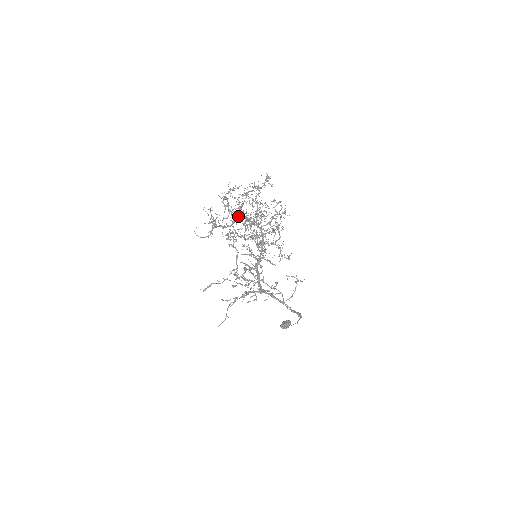
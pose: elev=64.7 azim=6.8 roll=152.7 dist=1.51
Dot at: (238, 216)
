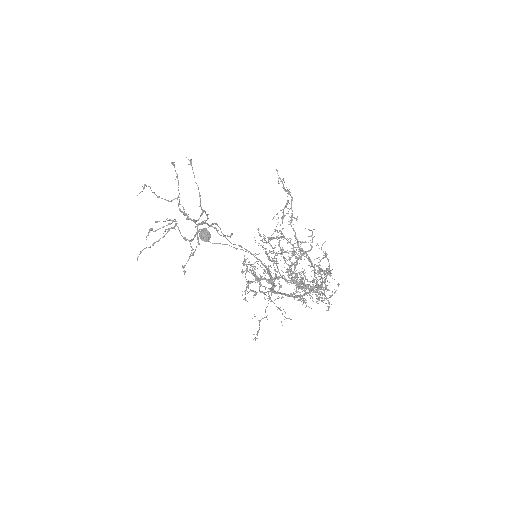
Dot at: occluded
